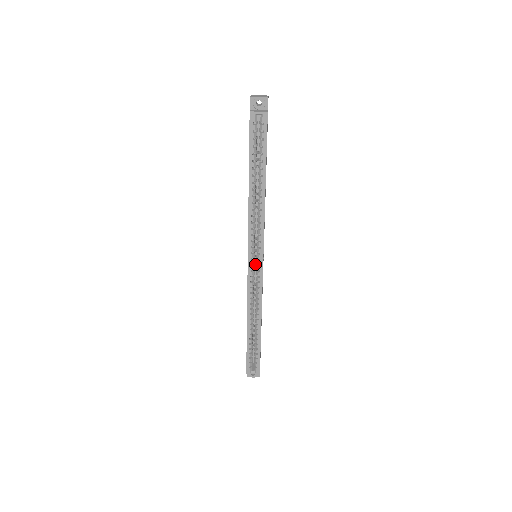
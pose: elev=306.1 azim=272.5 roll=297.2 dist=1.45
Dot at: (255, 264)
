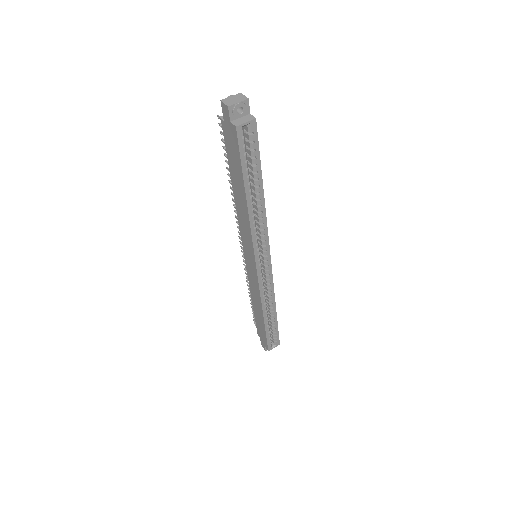
Dot at: occluded
